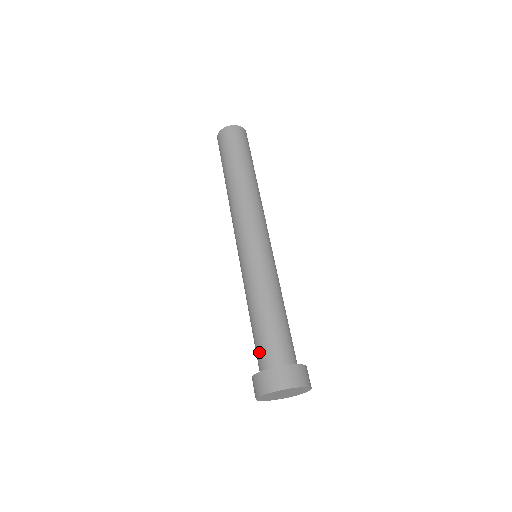
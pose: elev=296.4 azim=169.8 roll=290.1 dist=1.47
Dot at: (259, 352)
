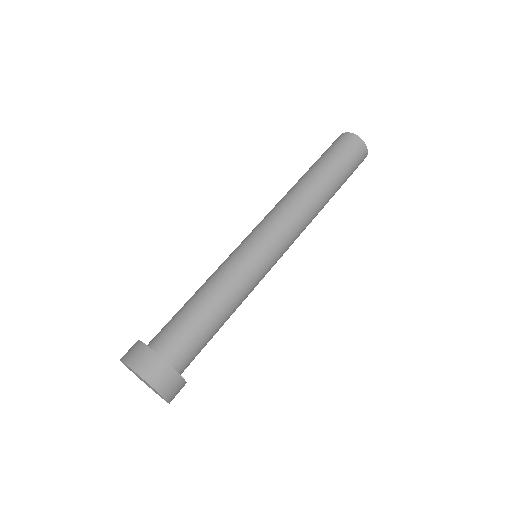
Dot at: occluded
